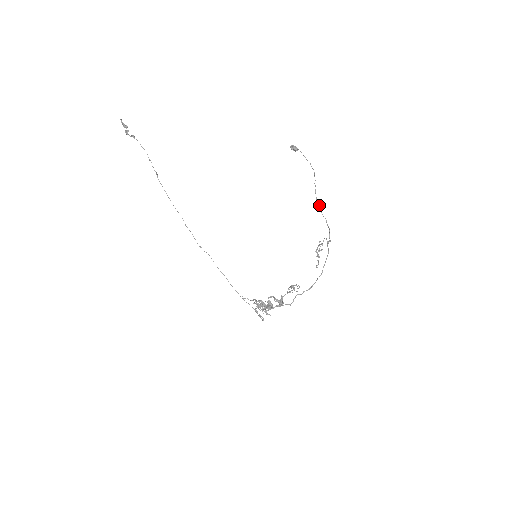
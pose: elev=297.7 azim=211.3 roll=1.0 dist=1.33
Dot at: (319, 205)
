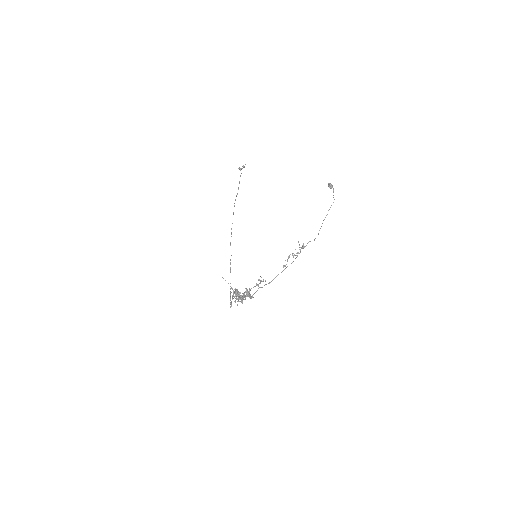
Dot at: (321, 226)
